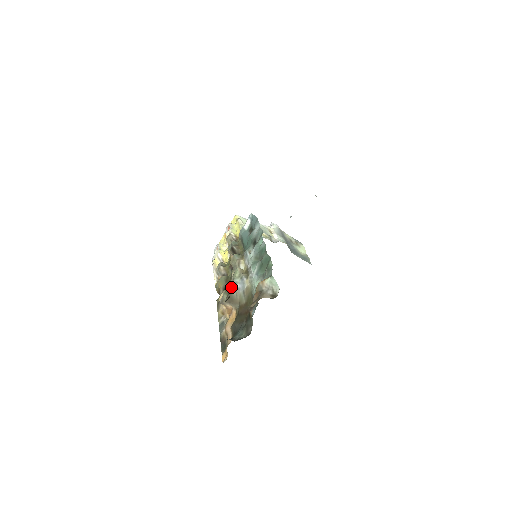
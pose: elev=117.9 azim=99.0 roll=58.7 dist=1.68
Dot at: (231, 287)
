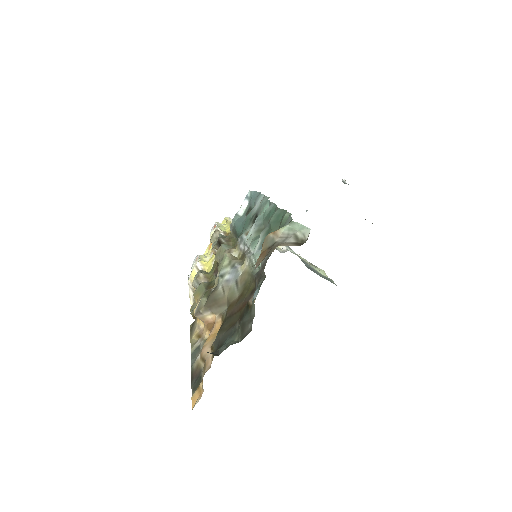
Dot at: occluded
